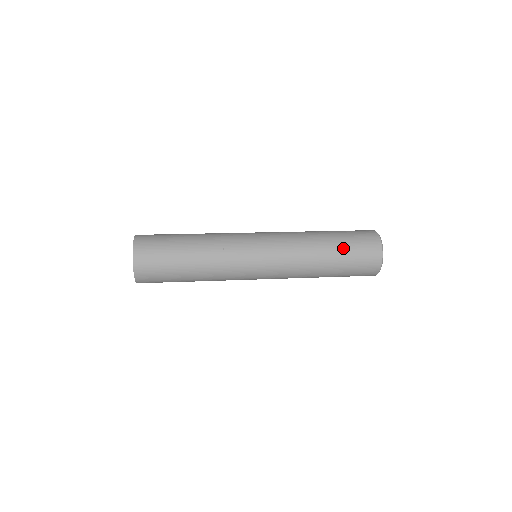
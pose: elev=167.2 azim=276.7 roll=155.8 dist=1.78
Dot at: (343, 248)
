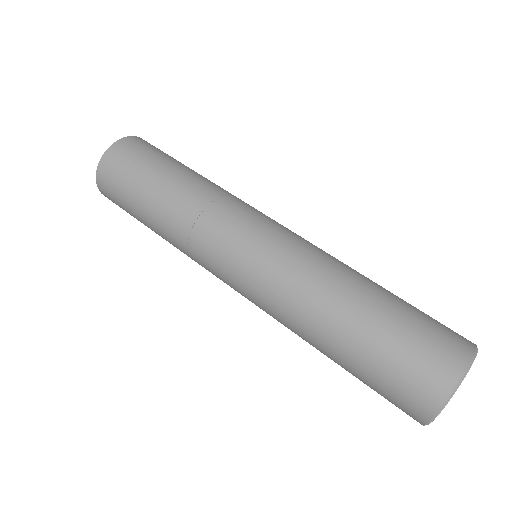
Dot at: (364, 354)
